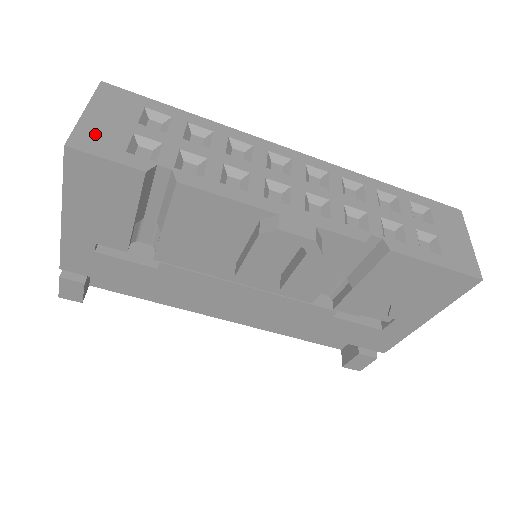
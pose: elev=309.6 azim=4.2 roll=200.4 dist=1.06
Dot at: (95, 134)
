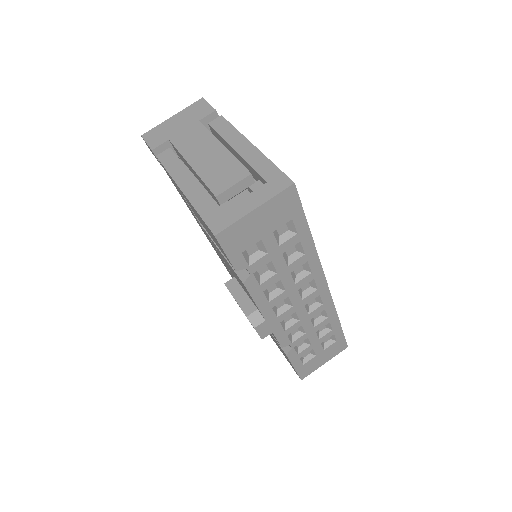
Dot at: (240, 233)
